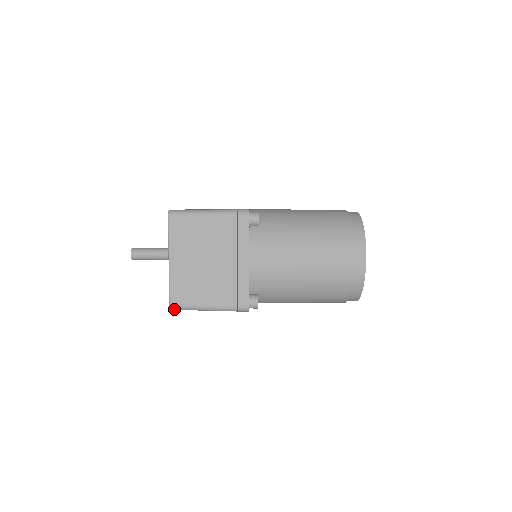
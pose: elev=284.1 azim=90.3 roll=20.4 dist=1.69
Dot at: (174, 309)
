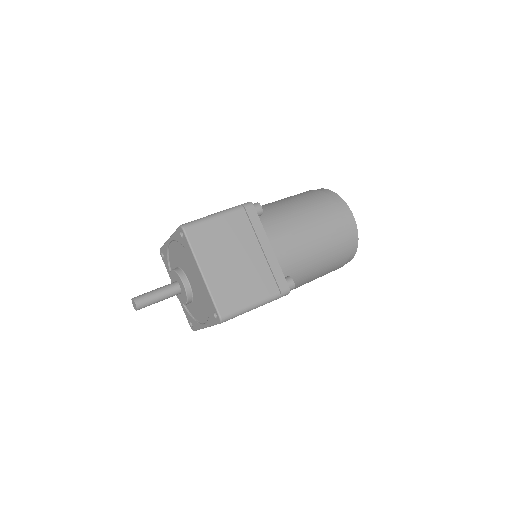
Dot at: (224, 320)
